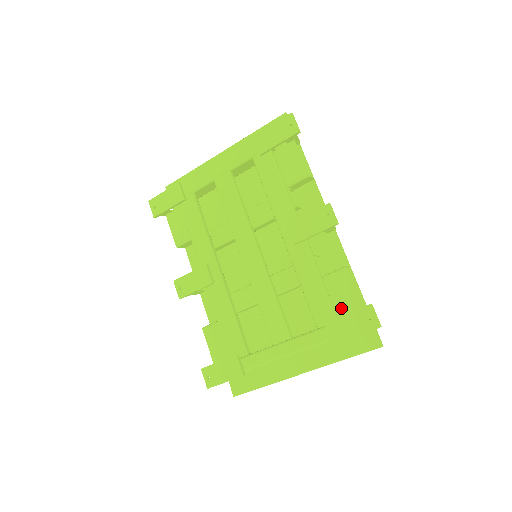
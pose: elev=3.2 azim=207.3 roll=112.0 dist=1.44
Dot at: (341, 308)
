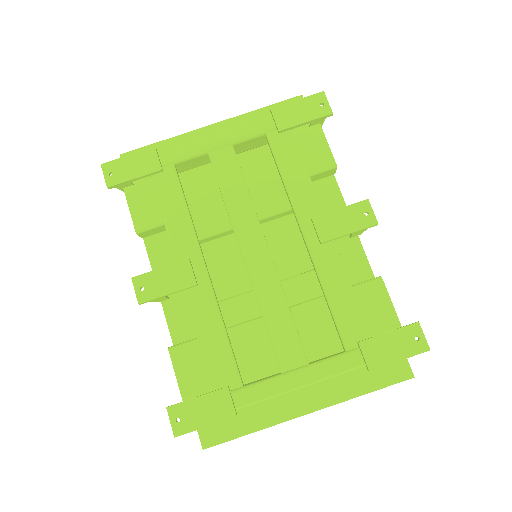
Dot at: (374, 327)
